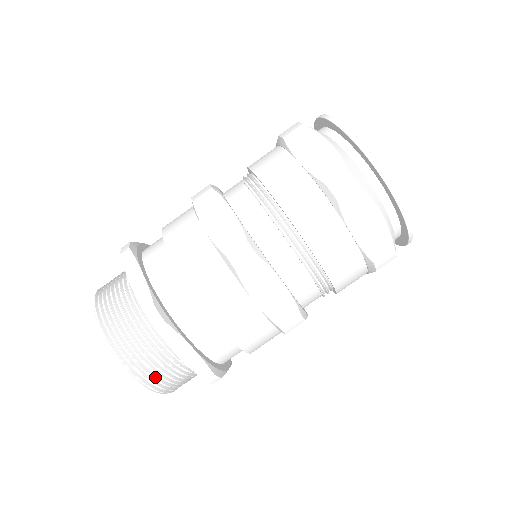
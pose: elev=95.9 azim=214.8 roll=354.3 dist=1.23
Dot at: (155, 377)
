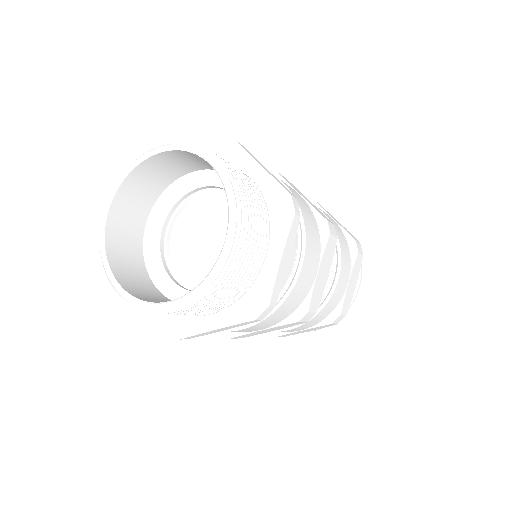
Dot at: (236, 176)
